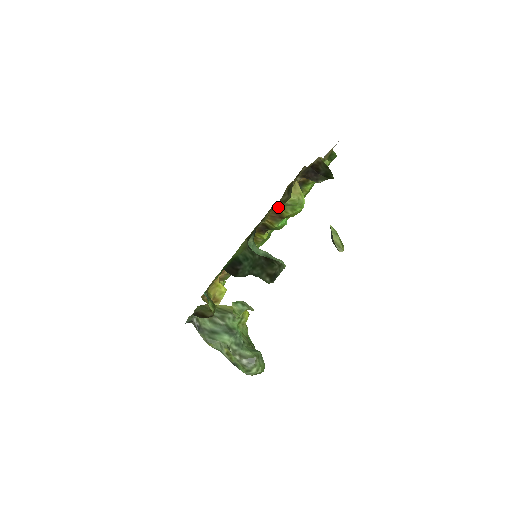
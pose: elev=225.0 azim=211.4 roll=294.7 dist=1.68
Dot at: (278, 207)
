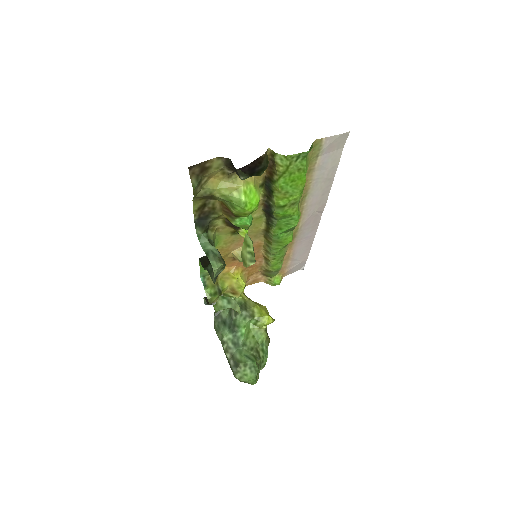
Dot at: (223, 201)
